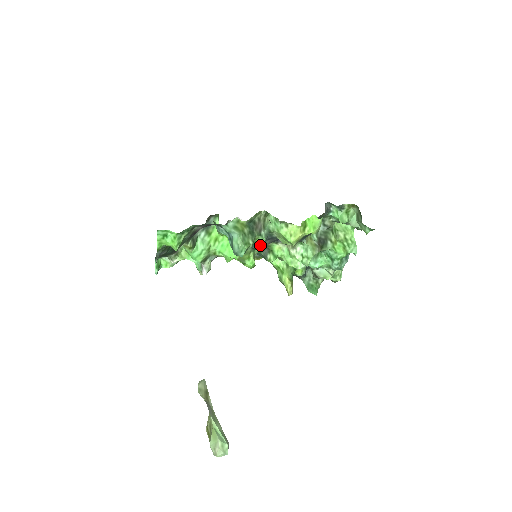
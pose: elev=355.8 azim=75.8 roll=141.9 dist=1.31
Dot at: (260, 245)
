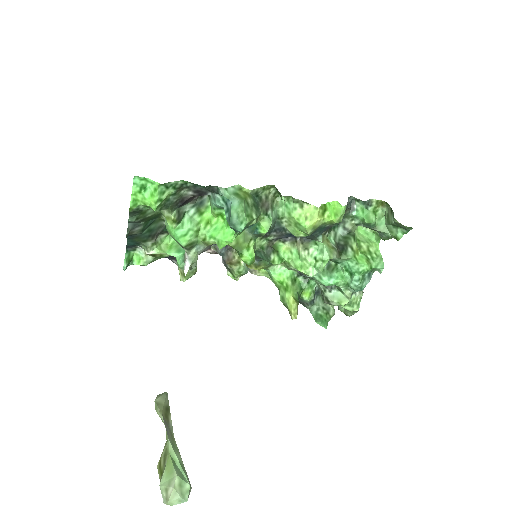
Dot at: (265, 228)
